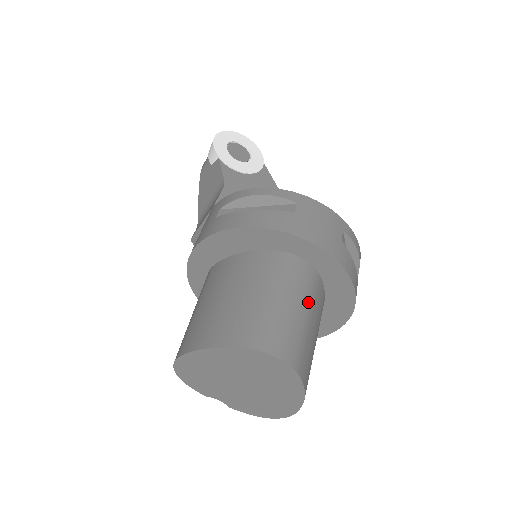
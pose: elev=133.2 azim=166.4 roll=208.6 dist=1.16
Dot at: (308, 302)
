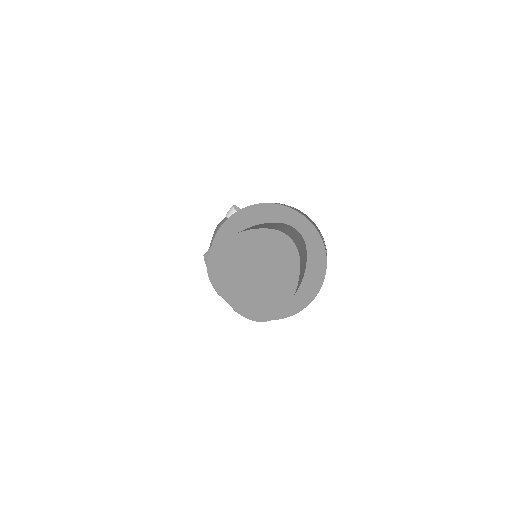
Dot at: (302, 243)
